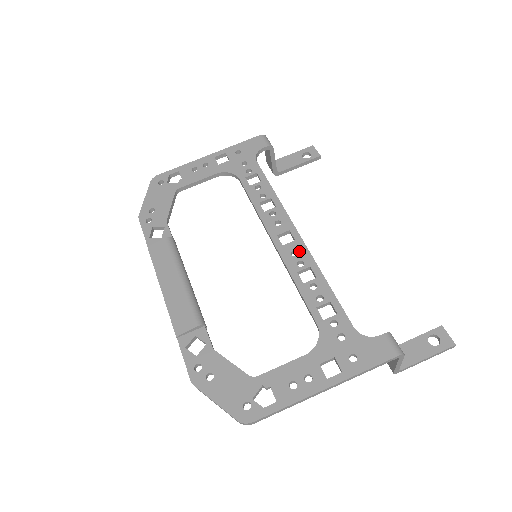
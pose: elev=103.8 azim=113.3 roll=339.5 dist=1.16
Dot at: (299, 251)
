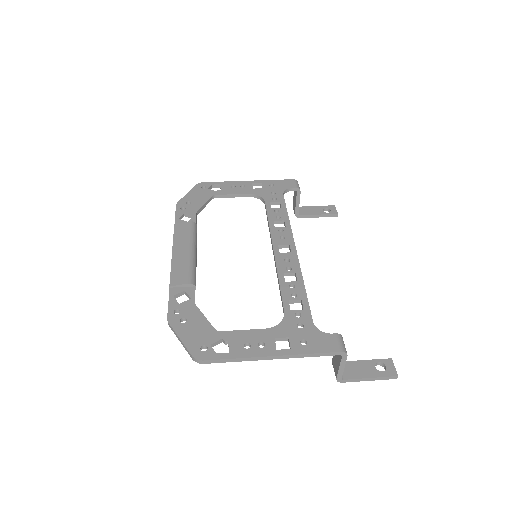
Dot at: (291, 260)
